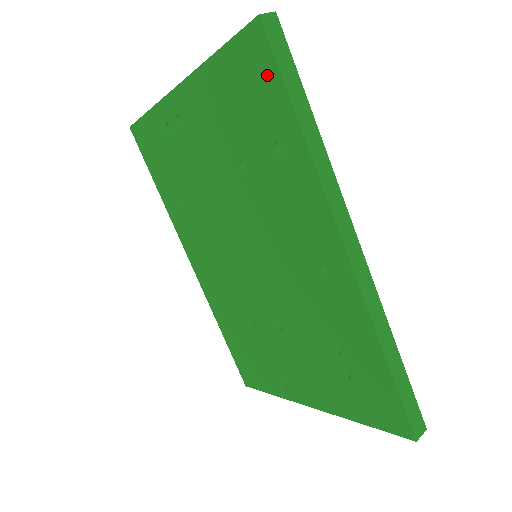
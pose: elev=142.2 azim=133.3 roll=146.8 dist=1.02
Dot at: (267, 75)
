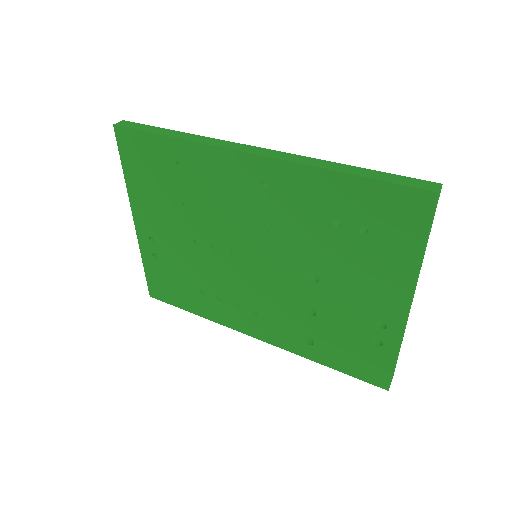
Dot at: (140, 141)
